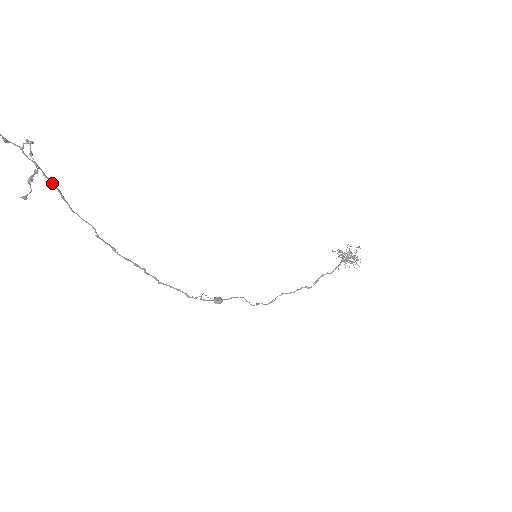
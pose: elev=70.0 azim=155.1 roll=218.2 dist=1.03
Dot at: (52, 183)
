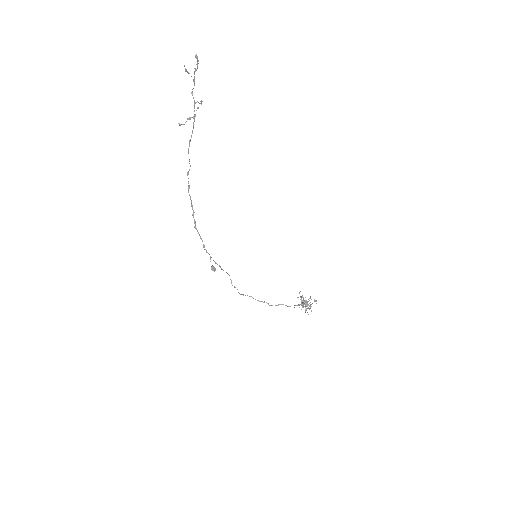
Dot at: occluded
